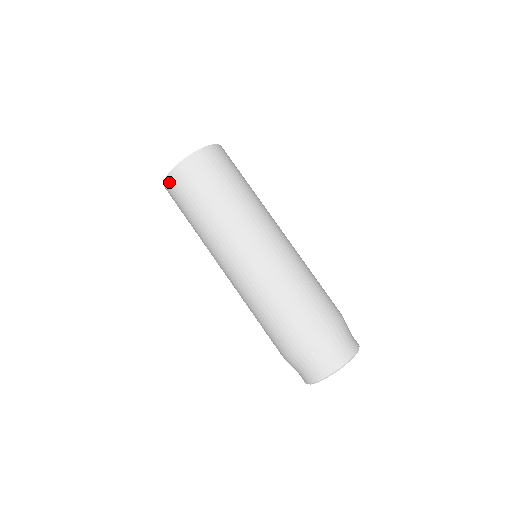
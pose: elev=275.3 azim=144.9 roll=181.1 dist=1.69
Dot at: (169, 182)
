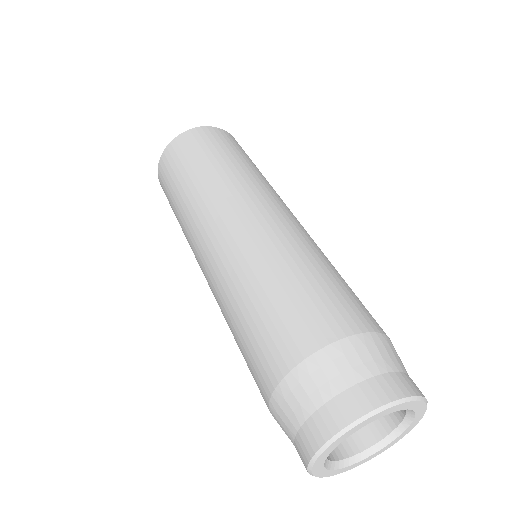
Dot at: (173, 145)
